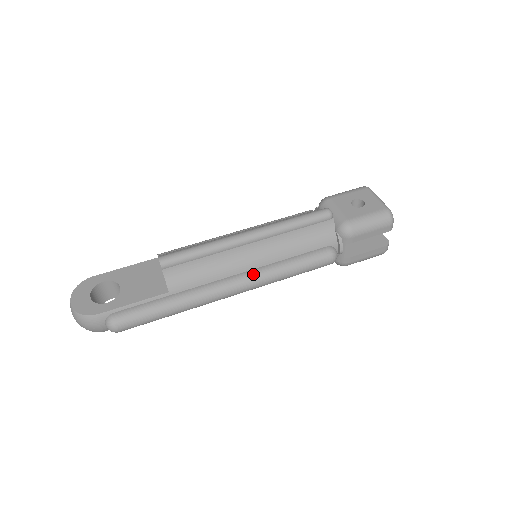
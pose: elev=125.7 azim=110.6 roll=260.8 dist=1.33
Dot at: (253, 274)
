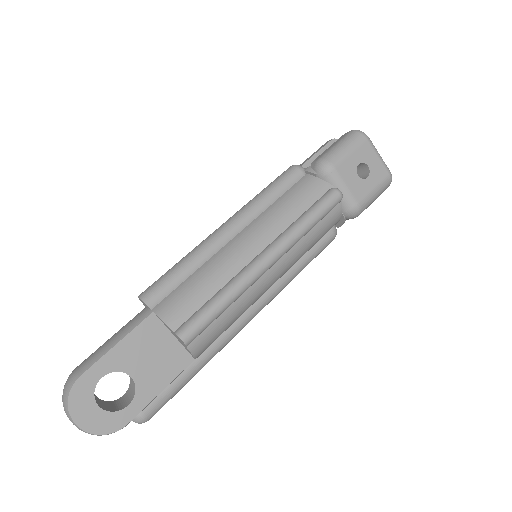
Dot at: (271, 295)
